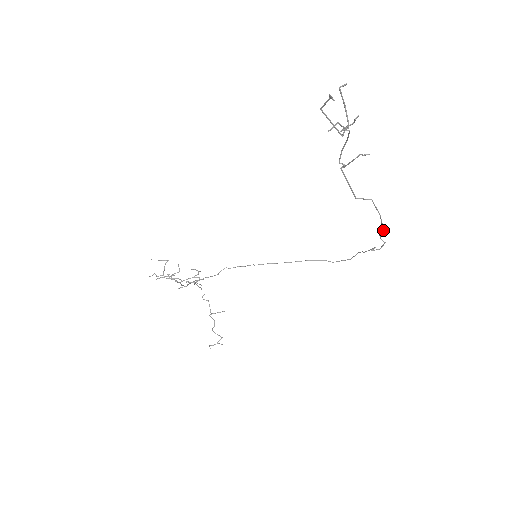
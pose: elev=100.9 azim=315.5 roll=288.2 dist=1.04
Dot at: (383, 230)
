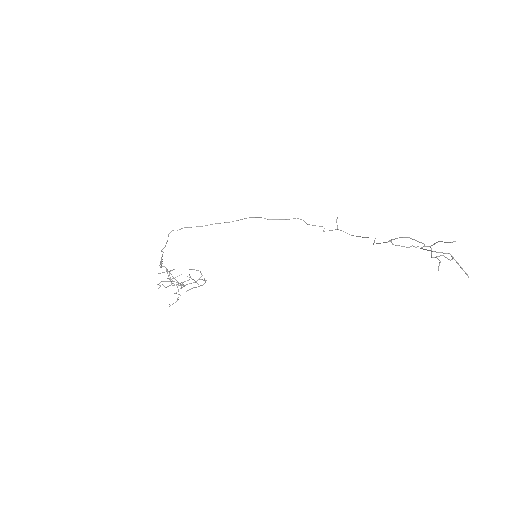
Dot at: occluded
